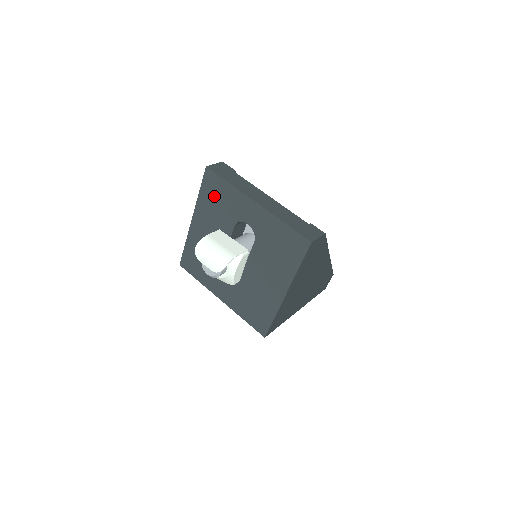
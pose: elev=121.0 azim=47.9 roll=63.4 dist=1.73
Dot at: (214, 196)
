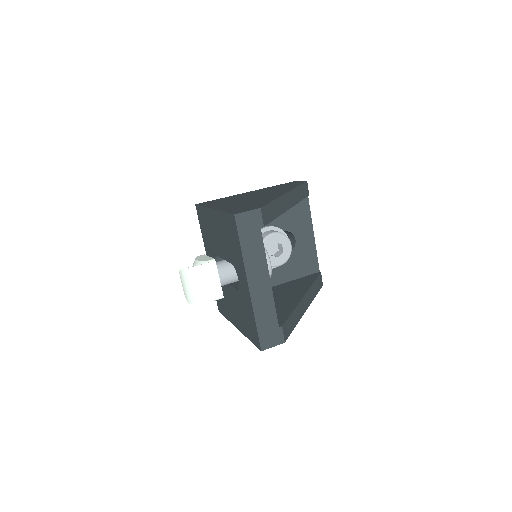
Dot at: (230, 233)
